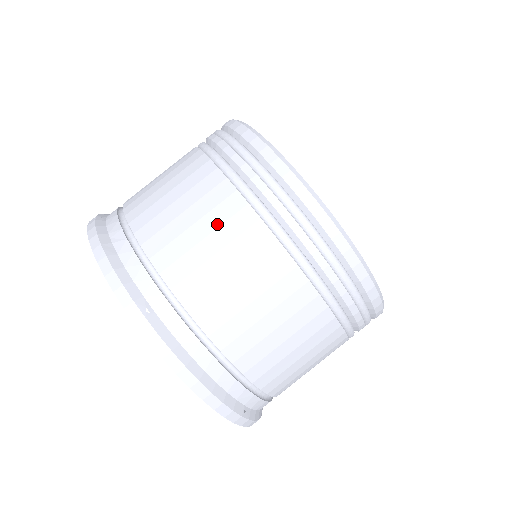
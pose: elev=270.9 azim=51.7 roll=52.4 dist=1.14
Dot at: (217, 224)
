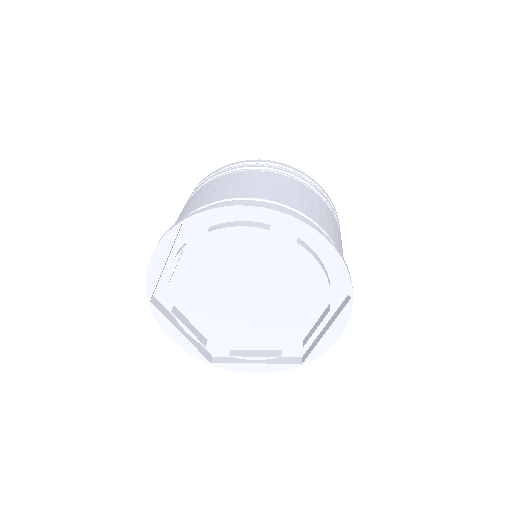
Dot at: (190, 201)
